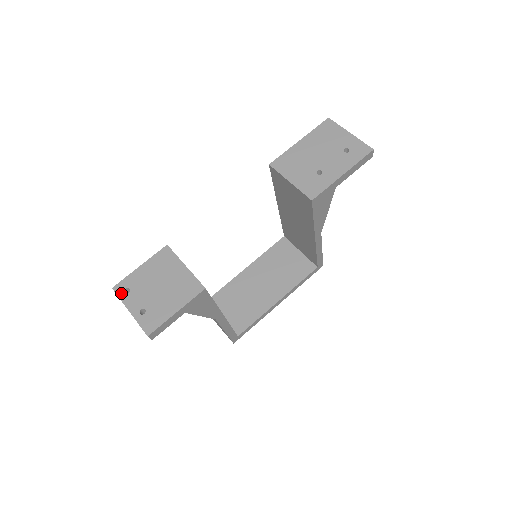
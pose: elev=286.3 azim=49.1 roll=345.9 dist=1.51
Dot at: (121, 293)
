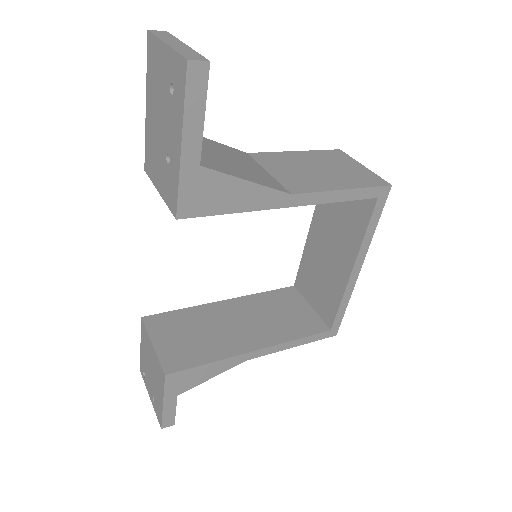
Dot at: (143, 377)
